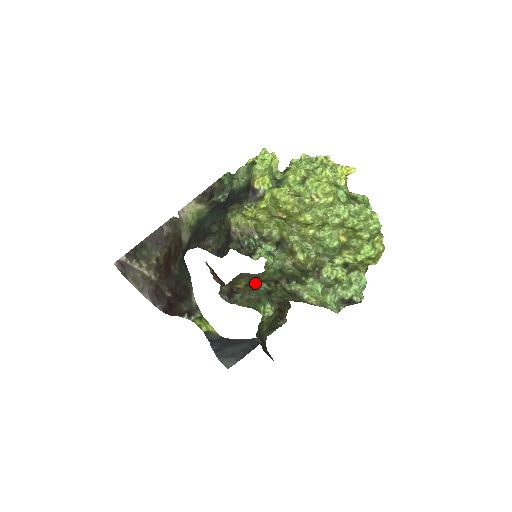
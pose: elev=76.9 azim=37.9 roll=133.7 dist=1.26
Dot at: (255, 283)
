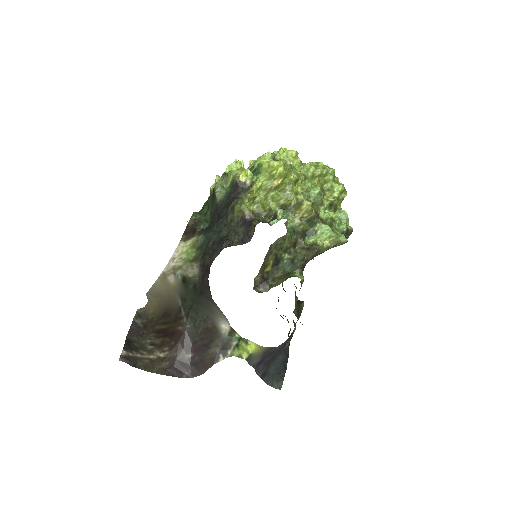
Dot at: (279, 258)
